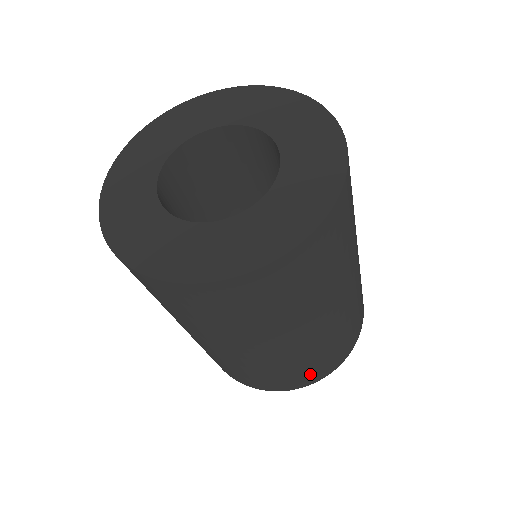
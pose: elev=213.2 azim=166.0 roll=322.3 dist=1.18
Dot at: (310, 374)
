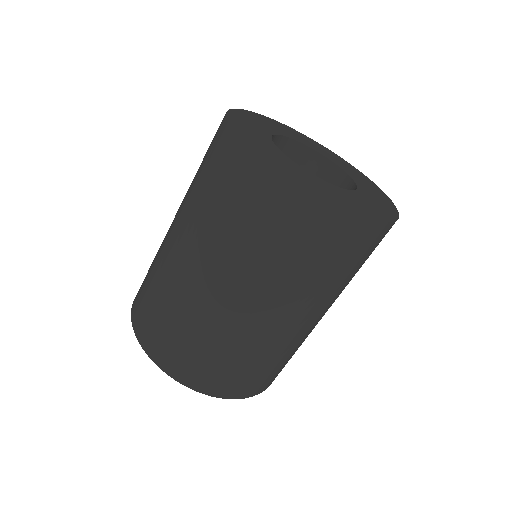
Dot at: (257, 381)
